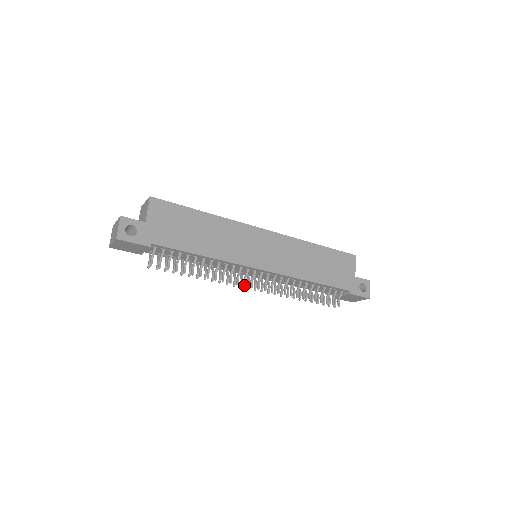
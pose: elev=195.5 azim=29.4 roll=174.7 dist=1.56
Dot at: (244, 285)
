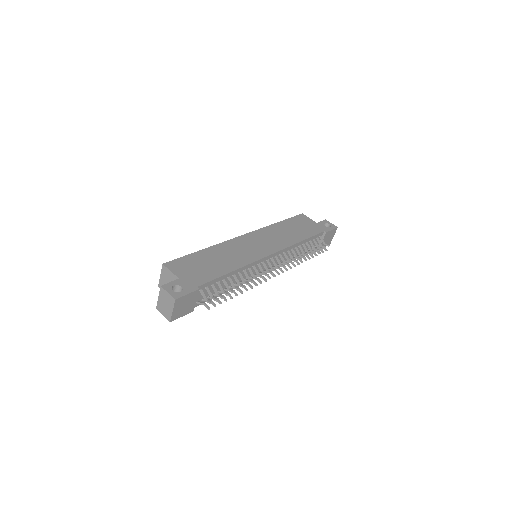
Dot at: (272, 273)
